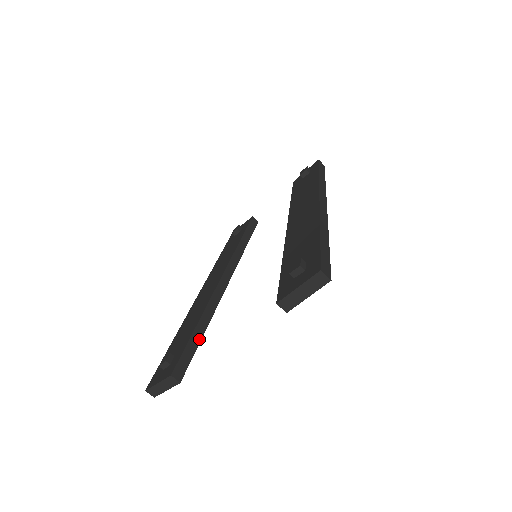
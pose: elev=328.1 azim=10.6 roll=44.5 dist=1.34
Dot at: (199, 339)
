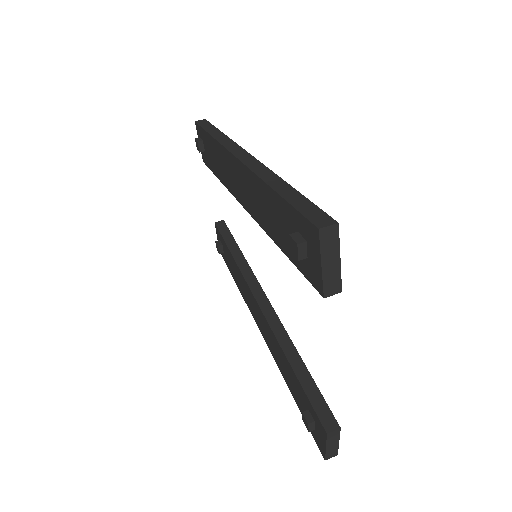
Dot at: (306, 373)
